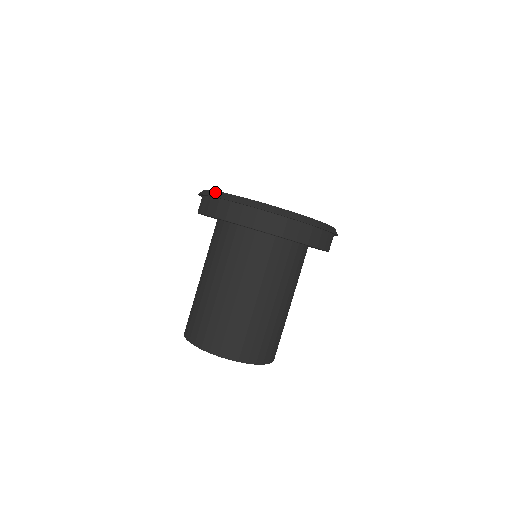
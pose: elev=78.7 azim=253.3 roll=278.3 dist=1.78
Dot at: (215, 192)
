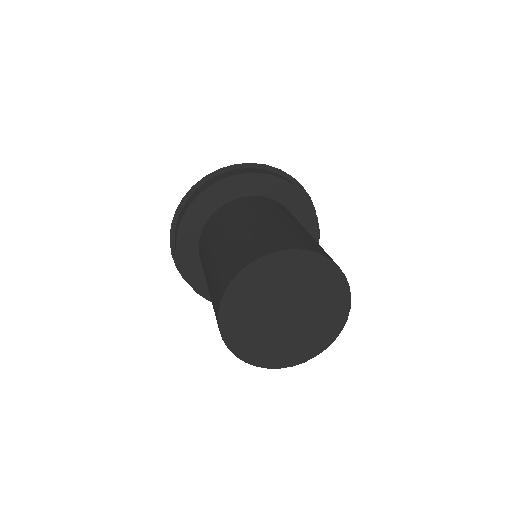
Dot at: (176, 219)
